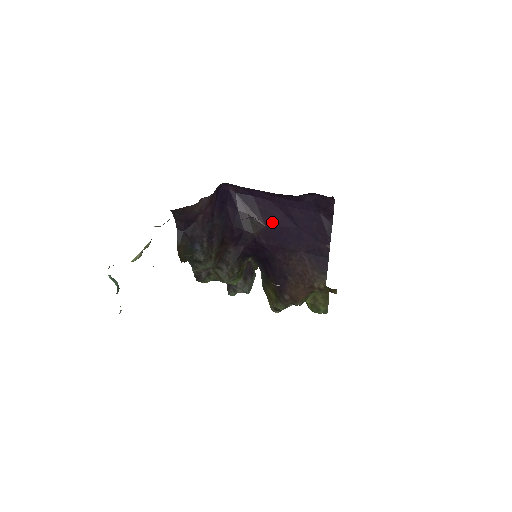
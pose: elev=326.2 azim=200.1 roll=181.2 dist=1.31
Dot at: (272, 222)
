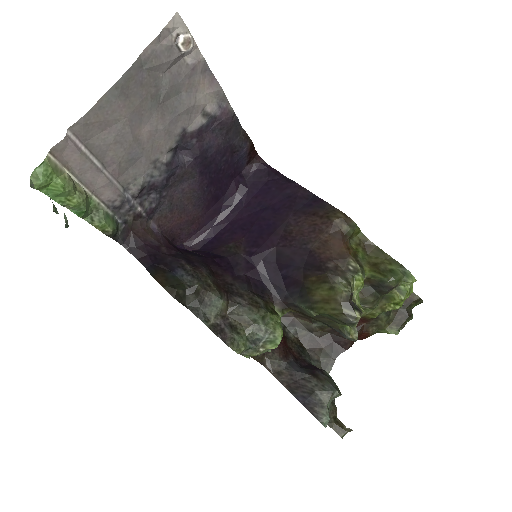
Dot at: (245, 230)
